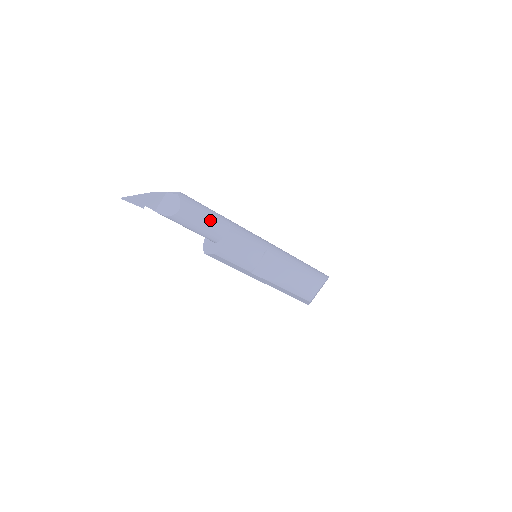
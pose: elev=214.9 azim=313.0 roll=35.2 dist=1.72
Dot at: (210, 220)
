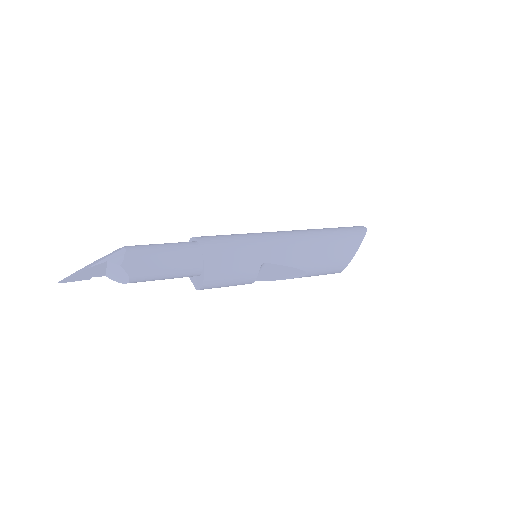
Dot at: (175, 270)
